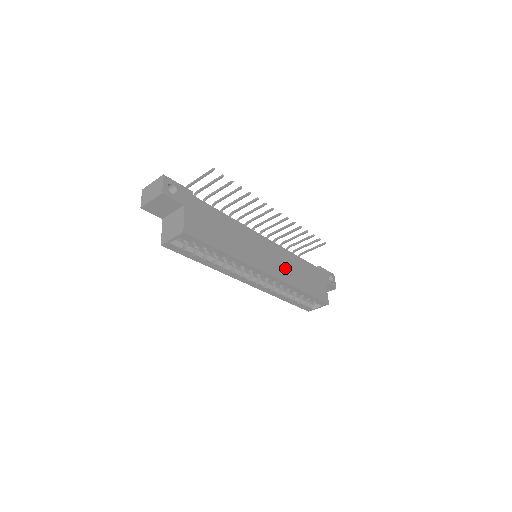
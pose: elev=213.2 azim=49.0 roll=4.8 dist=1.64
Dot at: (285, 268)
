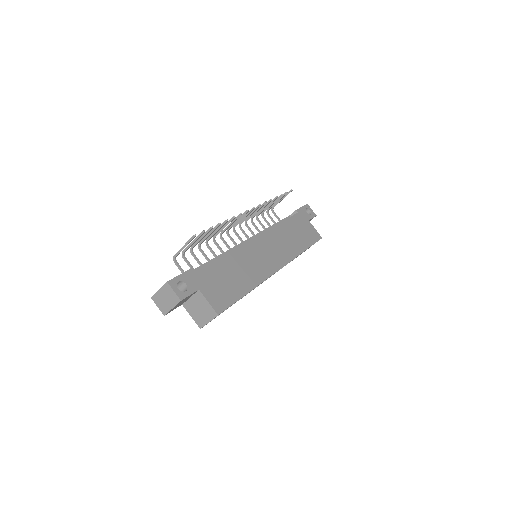
Dot at: (283, 247)
